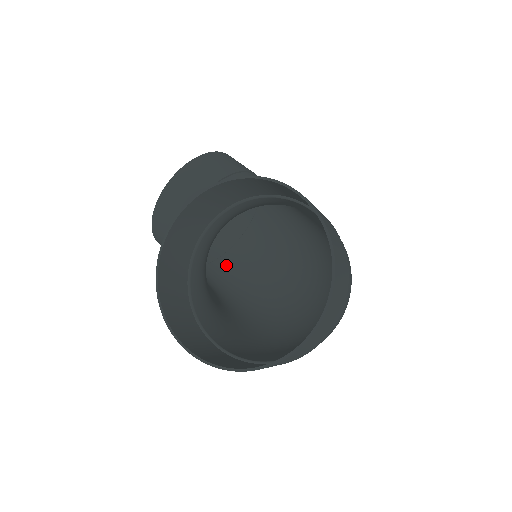
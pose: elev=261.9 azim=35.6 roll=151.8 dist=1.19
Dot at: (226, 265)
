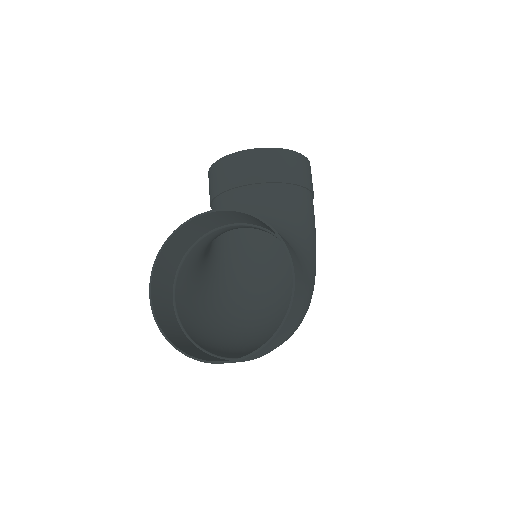
Dot at: (242, 228)
